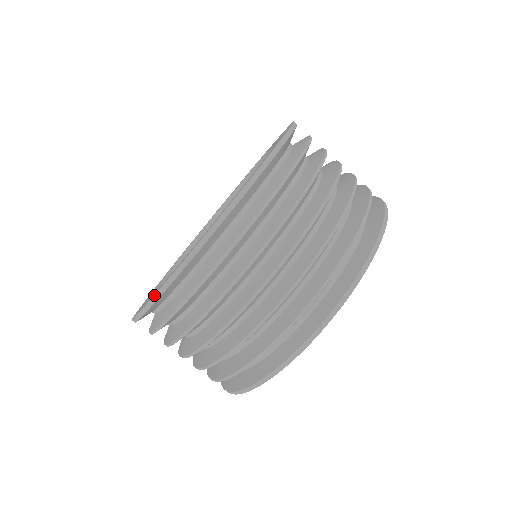
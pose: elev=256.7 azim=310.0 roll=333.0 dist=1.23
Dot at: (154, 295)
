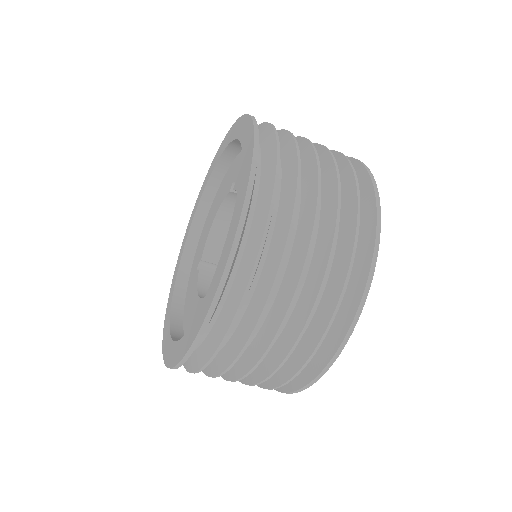
Dot at: (200, 328)
